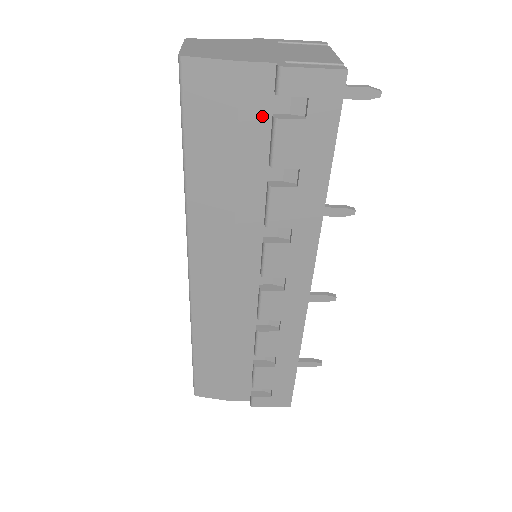
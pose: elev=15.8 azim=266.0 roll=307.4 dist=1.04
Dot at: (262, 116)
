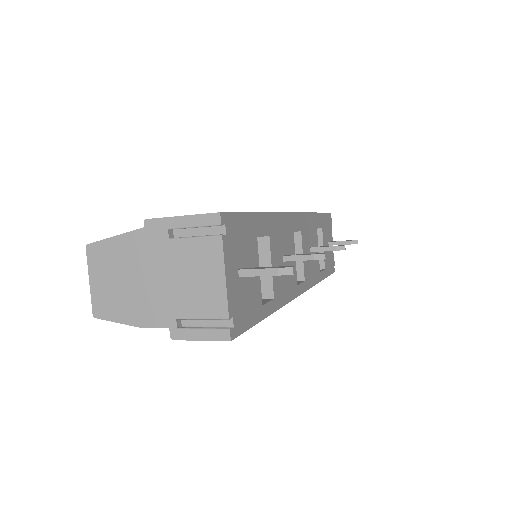
Dot at: occluded
